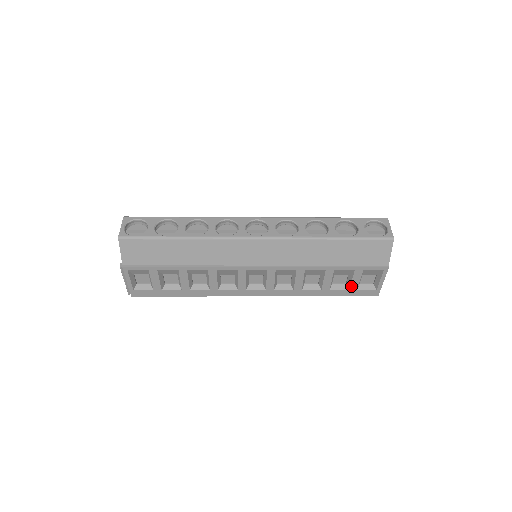
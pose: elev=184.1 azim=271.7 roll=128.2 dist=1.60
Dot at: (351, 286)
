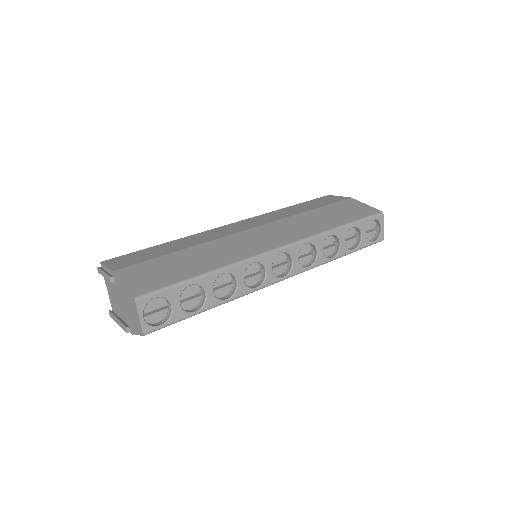
Dot at: occluded
